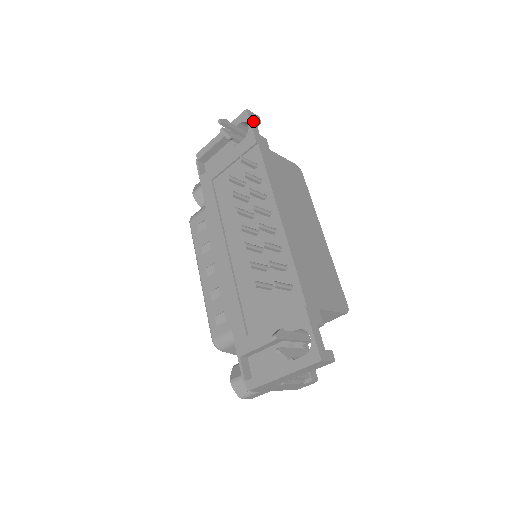
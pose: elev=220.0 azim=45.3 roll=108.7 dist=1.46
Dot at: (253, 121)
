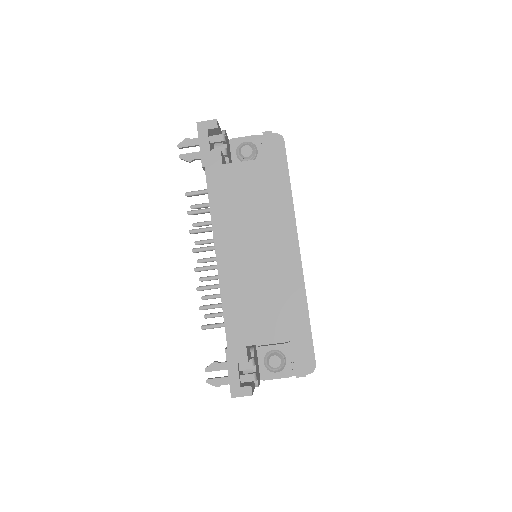
Dot at: (203, 135)
